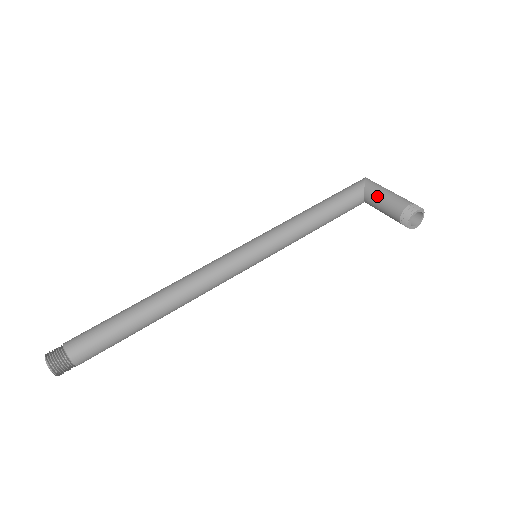
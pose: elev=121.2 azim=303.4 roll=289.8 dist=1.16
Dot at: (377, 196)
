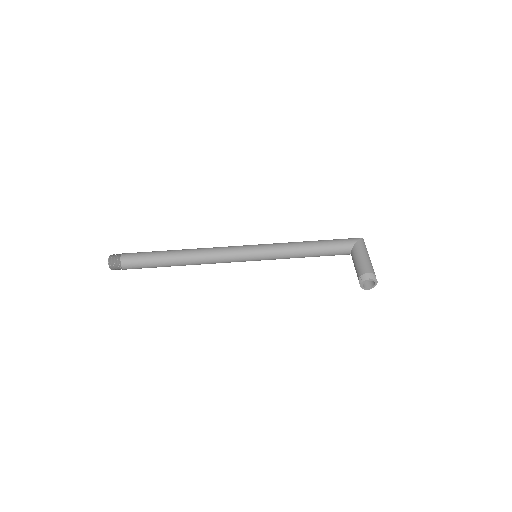
Dot at: (356, 255)
